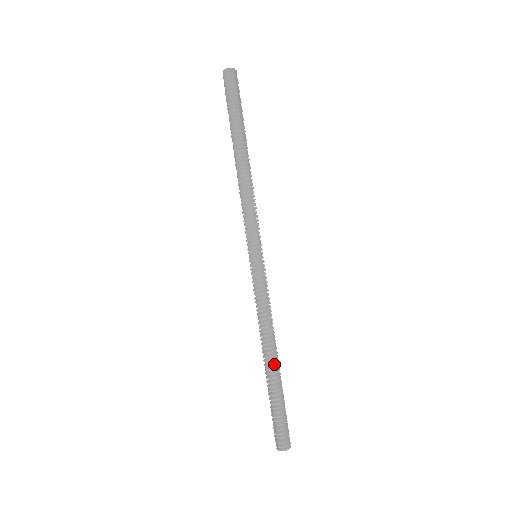
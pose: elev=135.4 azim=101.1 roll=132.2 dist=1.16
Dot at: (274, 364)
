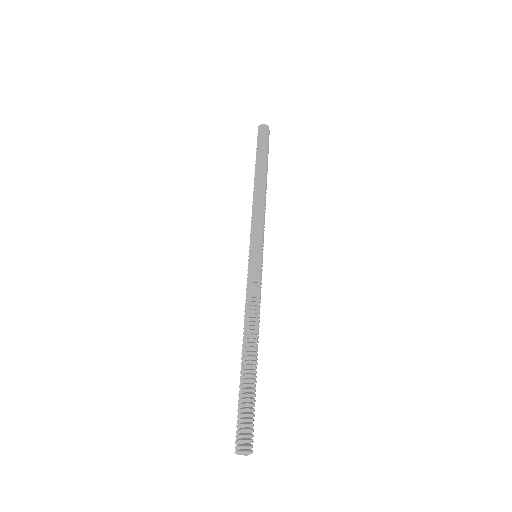
Dot at: (250, 352)
